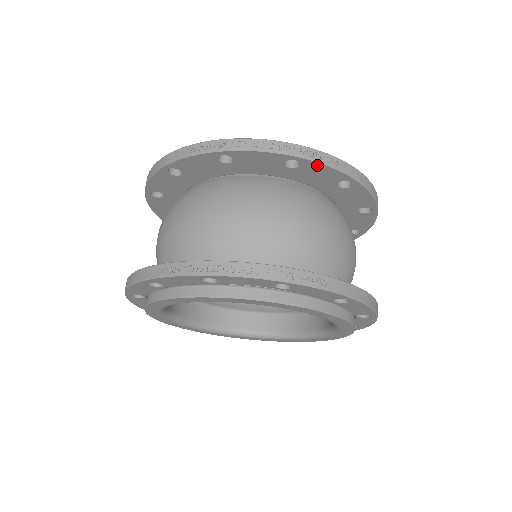
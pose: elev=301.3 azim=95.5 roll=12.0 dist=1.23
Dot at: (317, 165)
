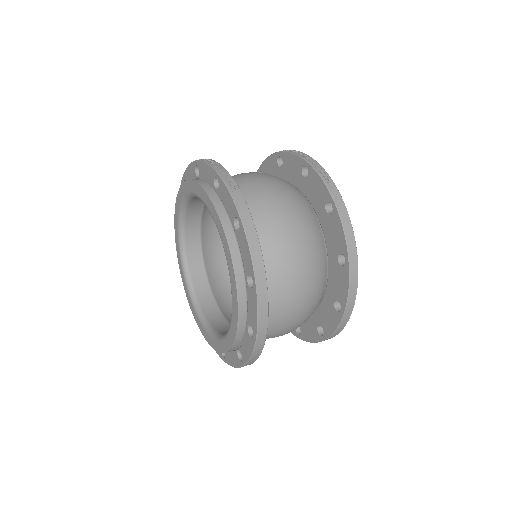
Dot at: (316, 175)
